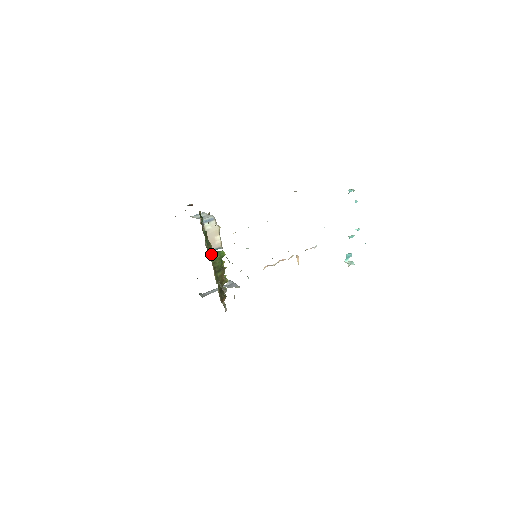
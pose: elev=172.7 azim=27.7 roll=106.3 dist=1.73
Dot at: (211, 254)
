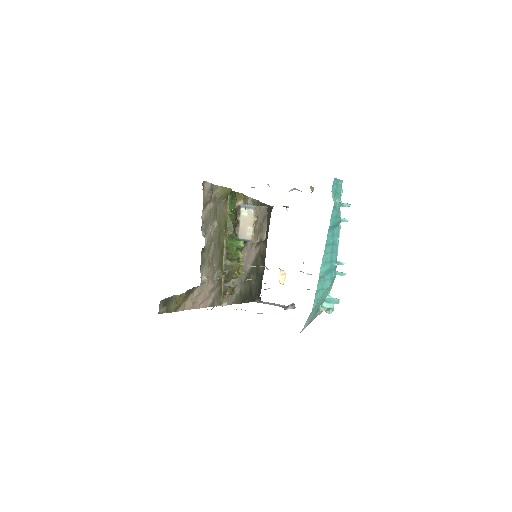
Dot at: (228, 238)
